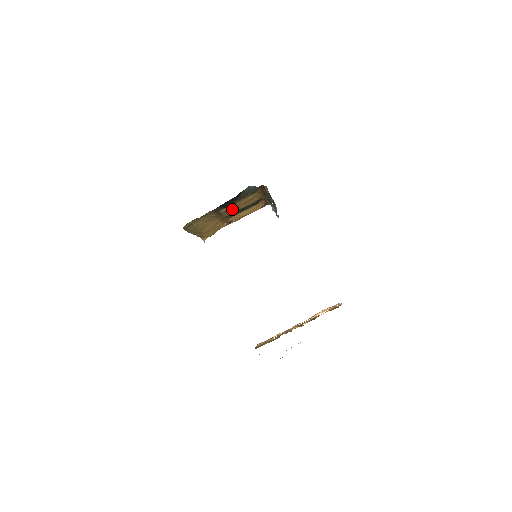
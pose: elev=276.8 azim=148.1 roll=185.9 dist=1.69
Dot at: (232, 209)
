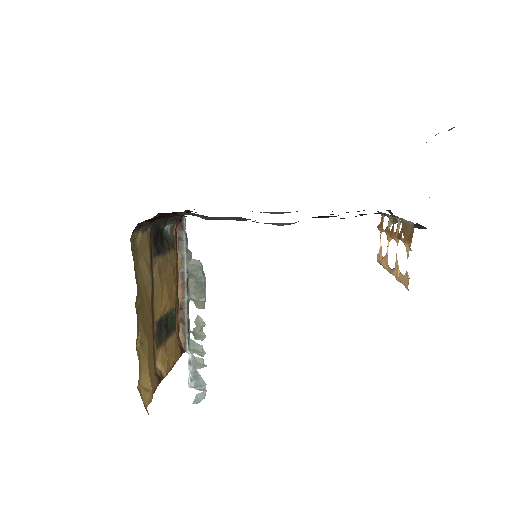
Dot at: (161, 286)
